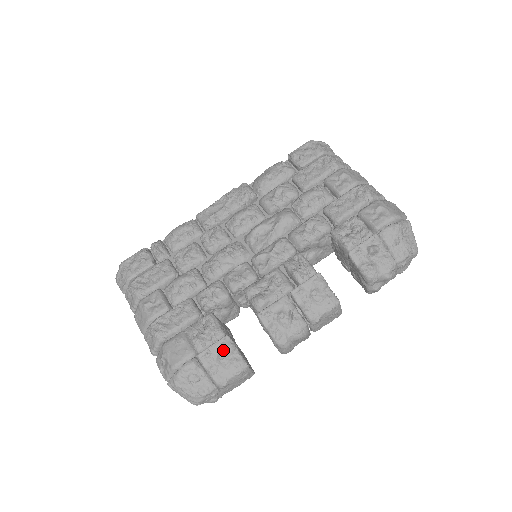
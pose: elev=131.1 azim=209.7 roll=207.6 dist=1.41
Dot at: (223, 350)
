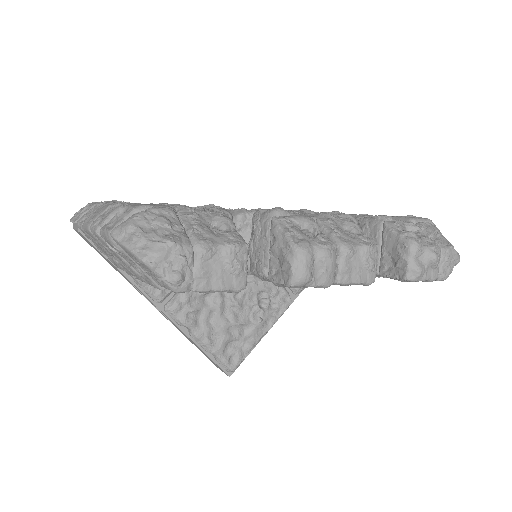
Dot at: (218, 220)
